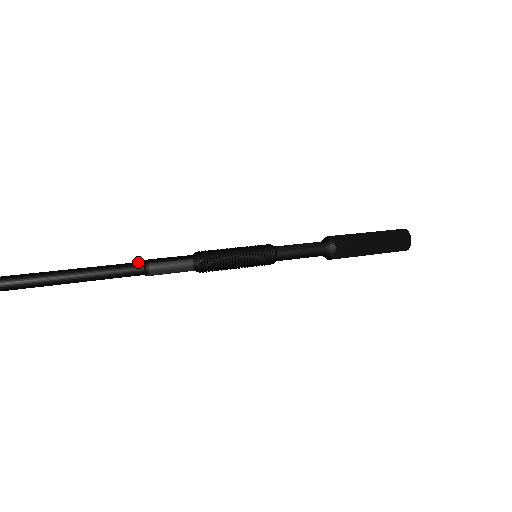
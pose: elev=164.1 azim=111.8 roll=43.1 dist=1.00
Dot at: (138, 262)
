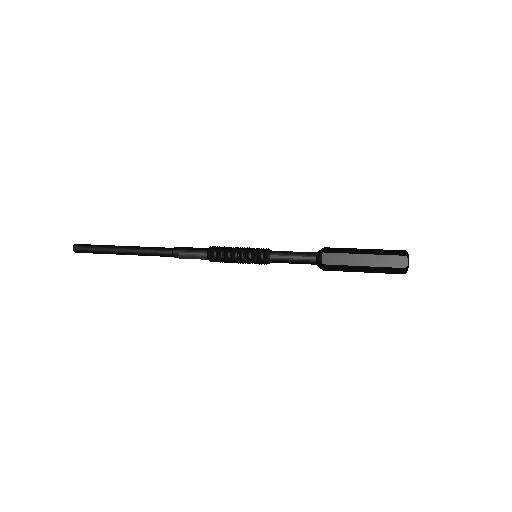
Dot at: (170, 249)
